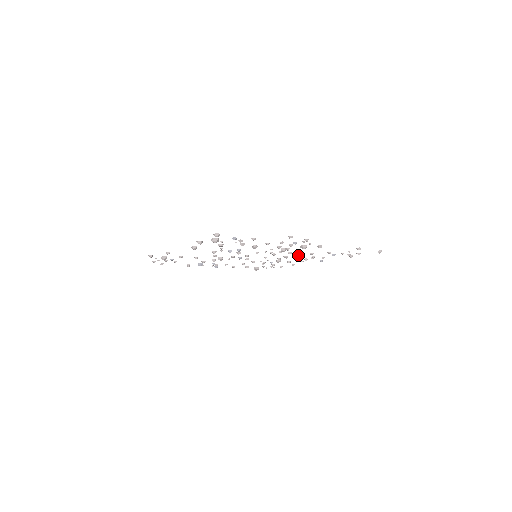
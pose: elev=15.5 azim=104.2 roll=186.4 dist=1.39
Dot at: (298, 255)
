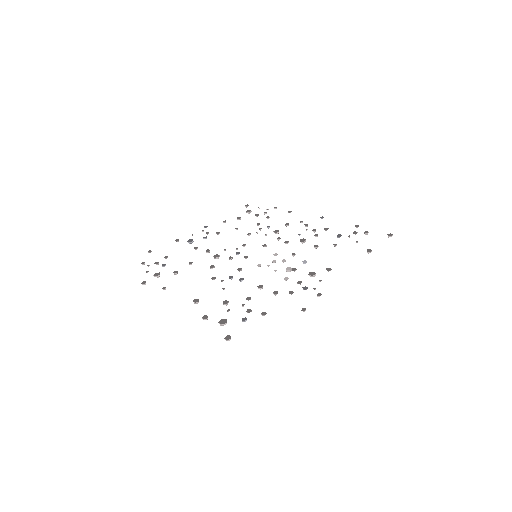
Dot at: (300, 241)
